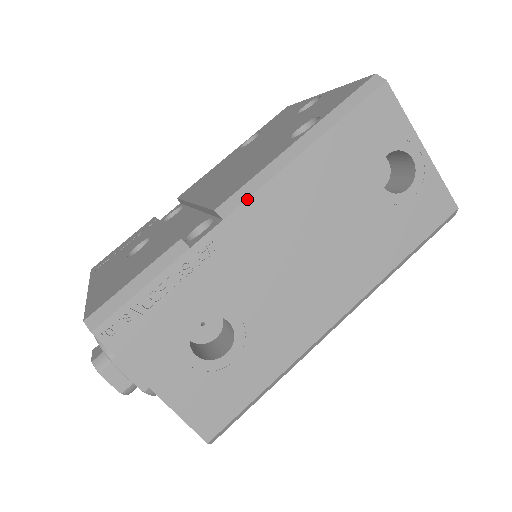
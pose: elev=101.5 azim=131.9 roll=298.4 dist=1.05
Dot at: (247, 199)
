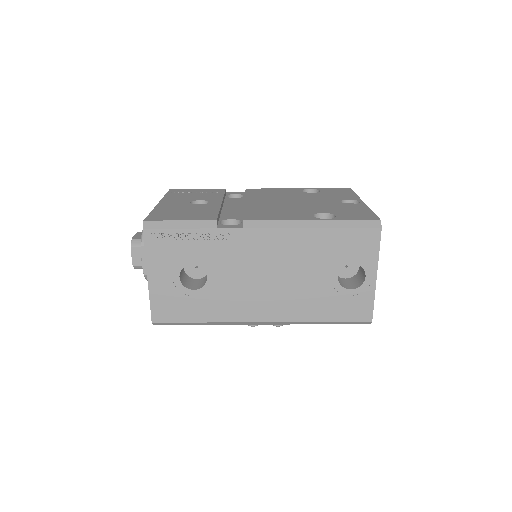
Dot at: (262, 228)
